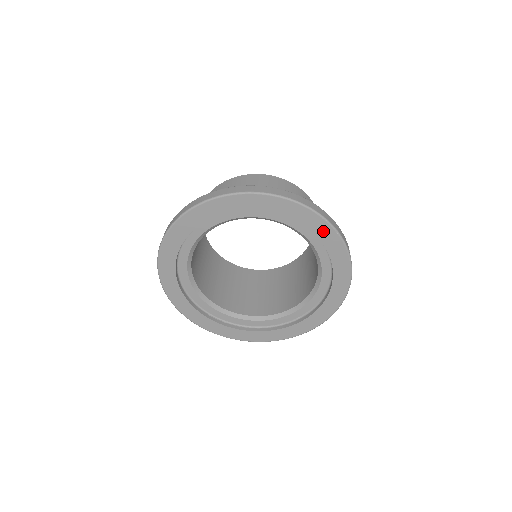
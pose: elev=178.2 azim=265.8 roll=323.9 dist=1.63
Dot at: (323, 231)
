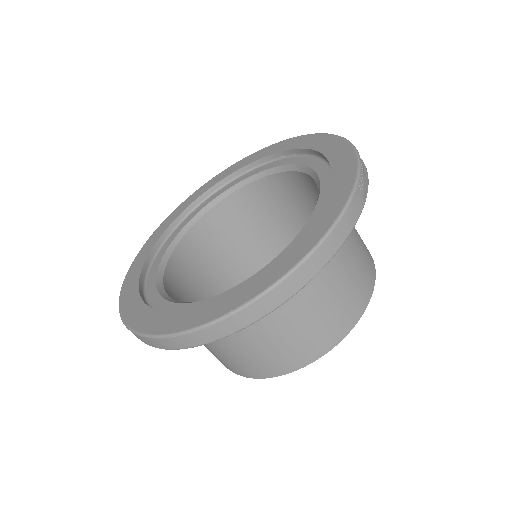
Dot at: (313, 141)
